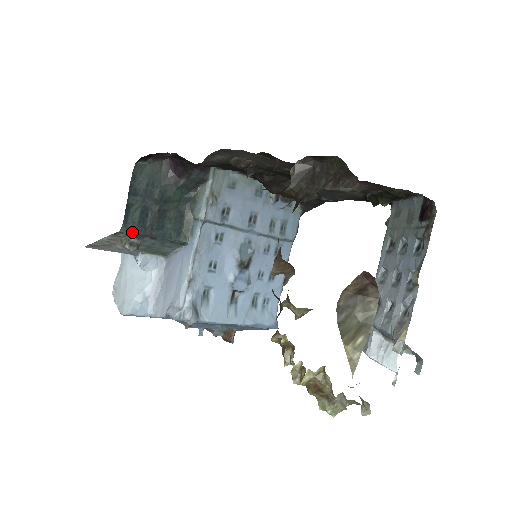
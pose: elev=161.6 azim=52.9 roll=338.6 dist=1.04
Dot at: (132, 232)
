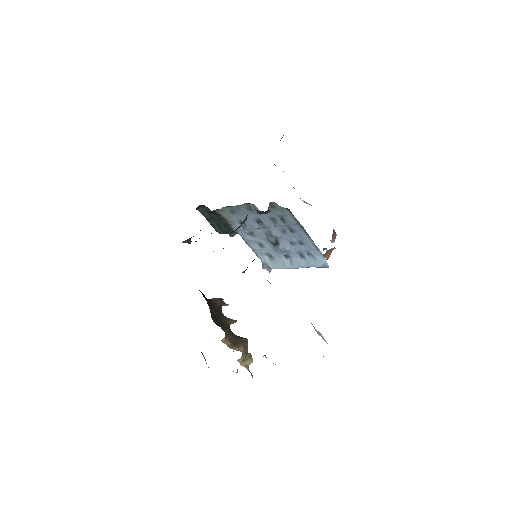
Dot at: occluded
